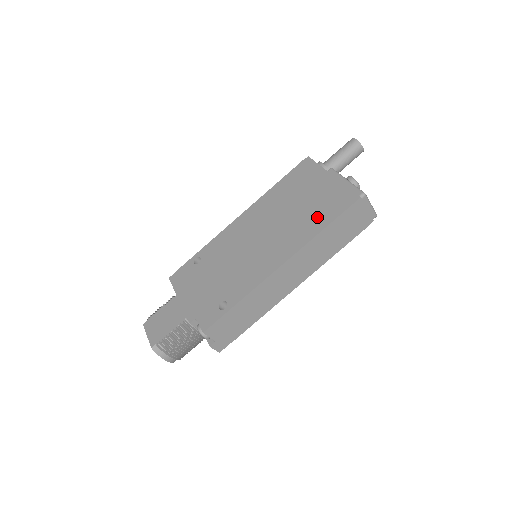
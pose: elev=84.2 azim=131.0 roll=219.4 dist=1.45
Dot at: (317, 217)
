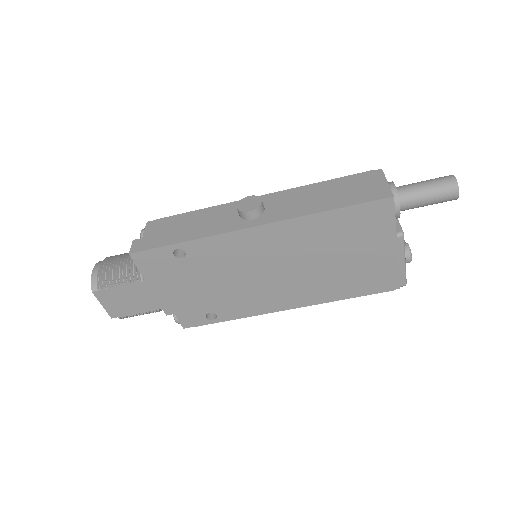
Dot at: (349, 285)
